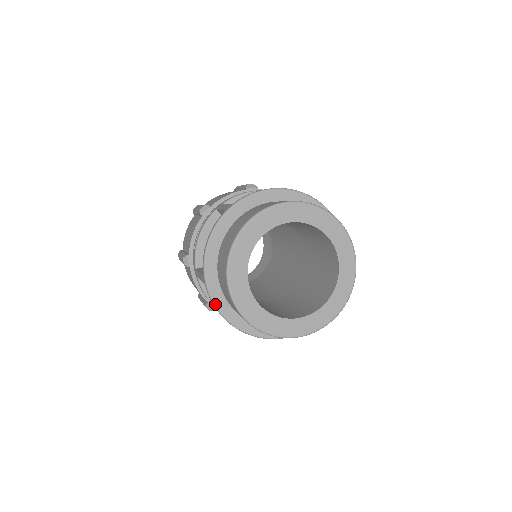
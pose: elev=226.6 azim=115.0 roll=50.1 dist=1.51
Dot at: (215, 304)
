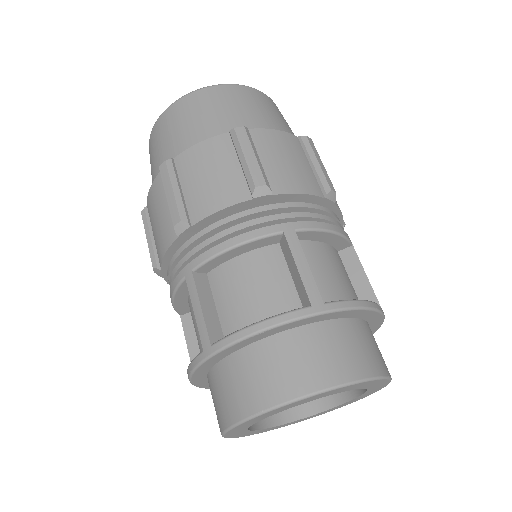
Dot at: (195, 371)
